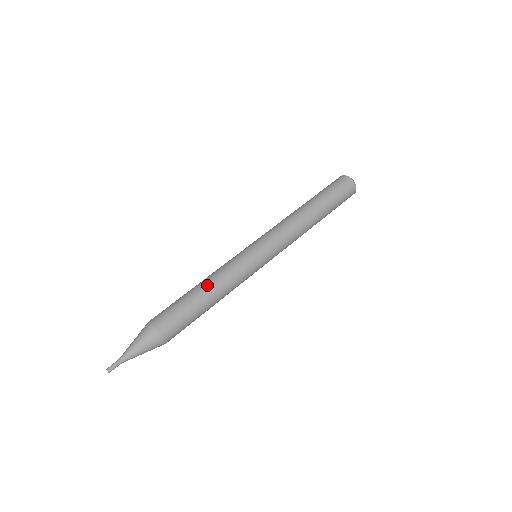
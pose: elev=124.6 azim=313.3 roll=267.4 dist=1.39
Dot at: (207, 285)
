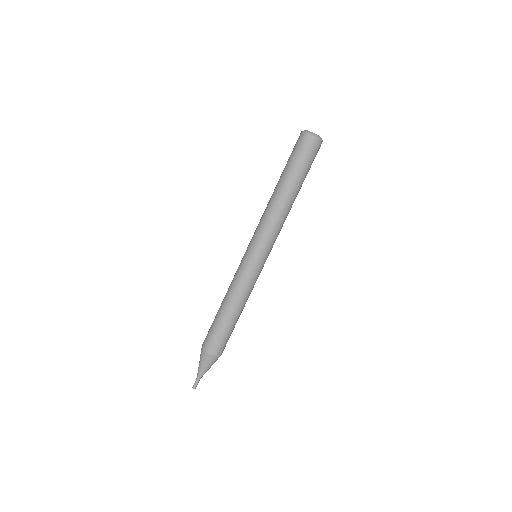
Dot at: (231, 307)
